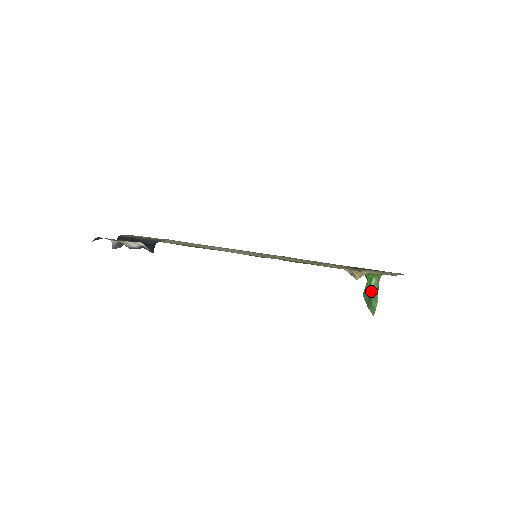
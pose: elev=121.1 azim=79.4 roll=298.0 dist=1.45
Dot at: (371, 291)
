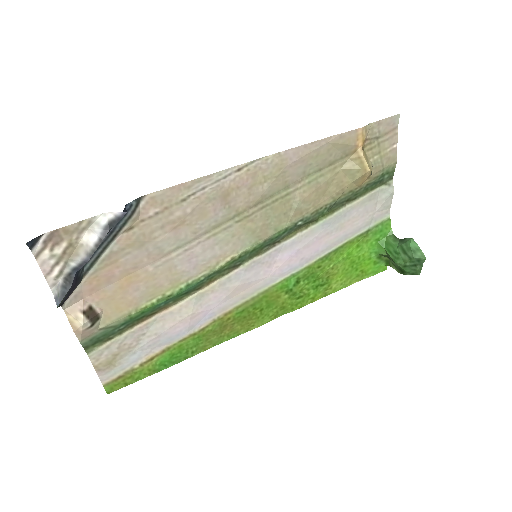
Dot at: (398, 246)
